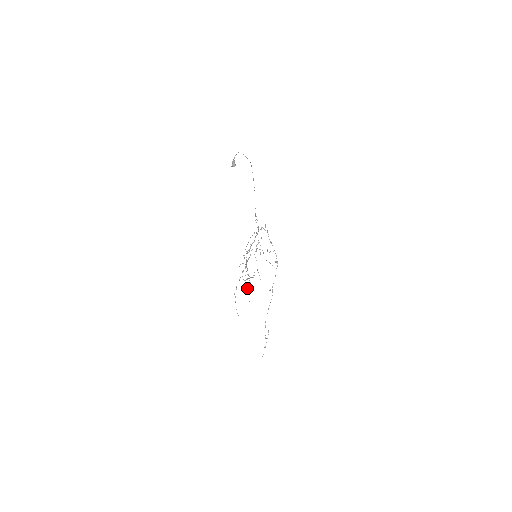
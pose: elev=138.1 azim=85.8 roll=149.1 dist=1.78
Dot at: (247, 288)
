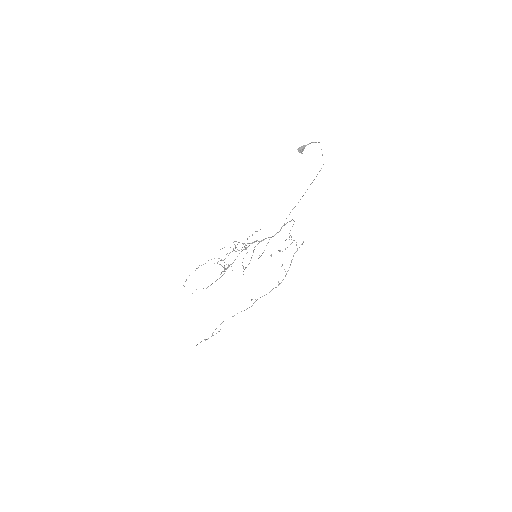
Dot at: occluded
